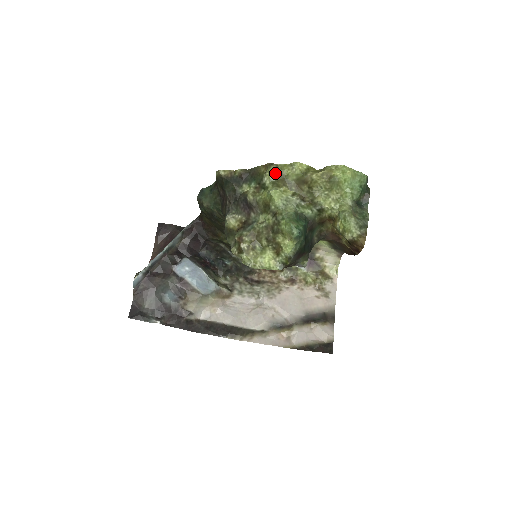
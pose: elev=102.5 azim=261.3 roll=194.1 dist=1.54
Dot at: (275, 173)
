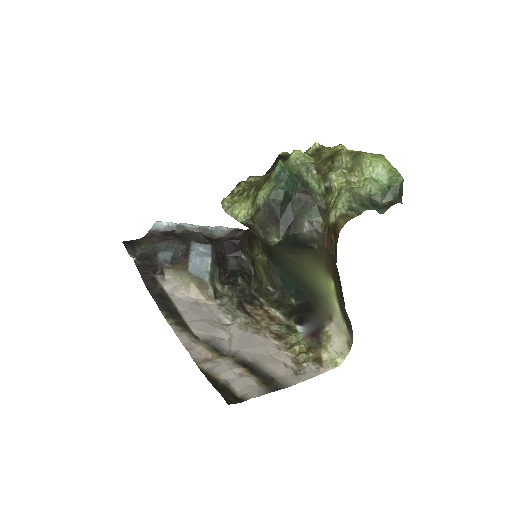
Dot at: (316, 148)
